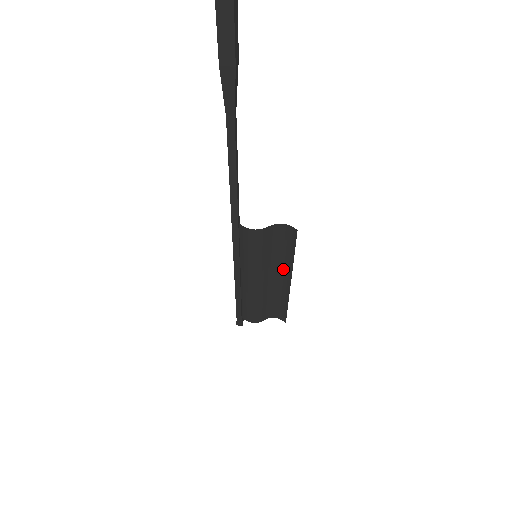
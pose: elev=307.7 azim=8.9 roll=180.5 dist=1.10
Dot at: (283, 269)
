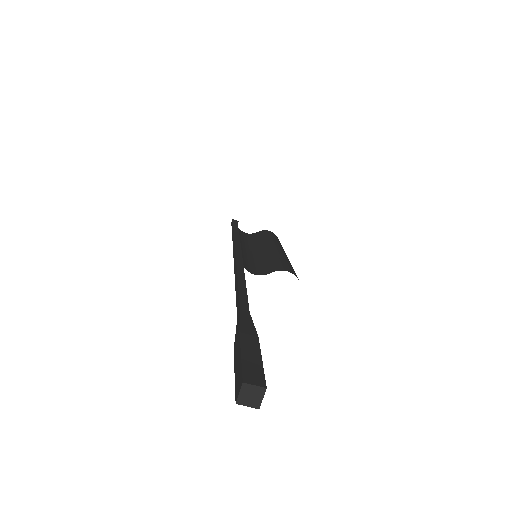
Dot at: (281, 253)
